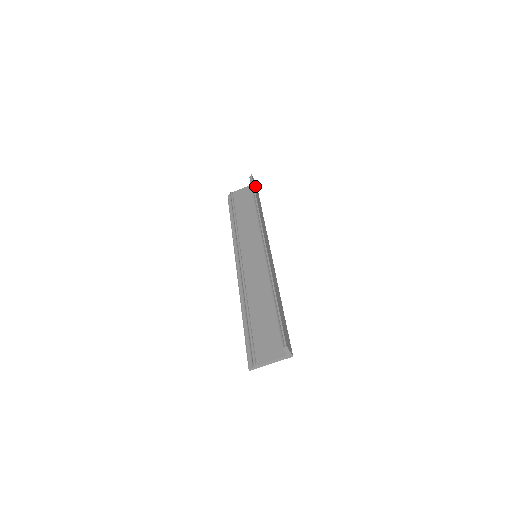
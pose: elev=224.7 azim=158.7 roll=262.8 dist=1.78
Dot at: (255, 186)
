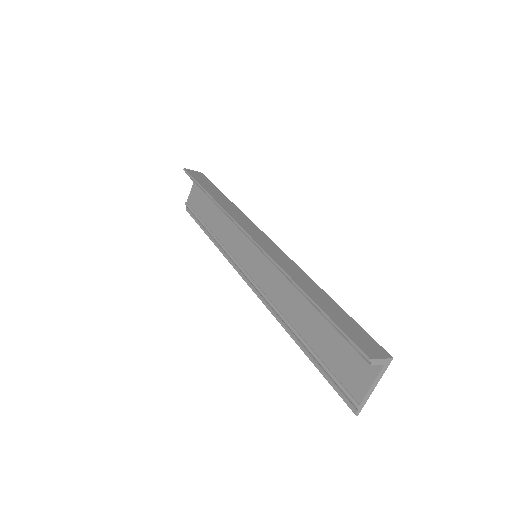
Dot at: (197, 176)
